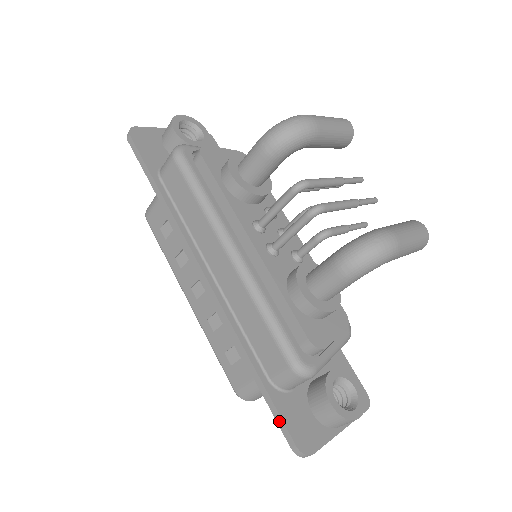
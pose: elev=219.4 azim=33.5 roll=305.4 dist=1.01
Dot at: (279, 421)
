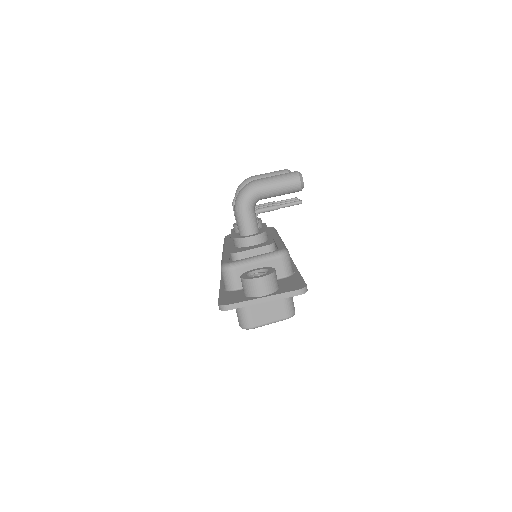
Dot at: occluded
